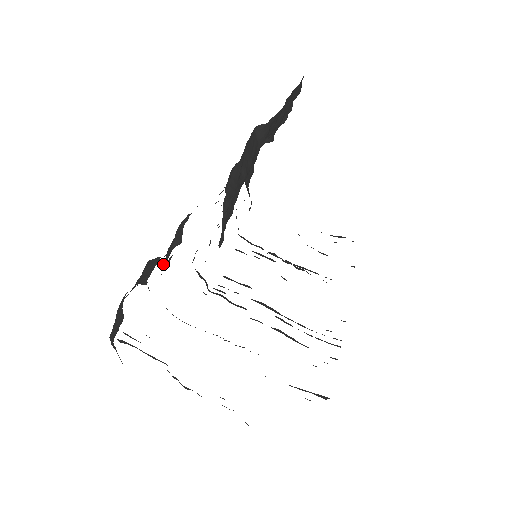
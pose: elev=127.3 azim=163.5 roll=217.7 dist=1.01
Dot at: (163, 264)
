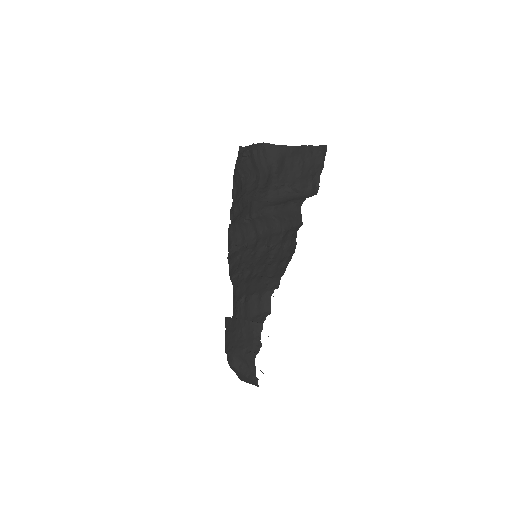
Dot at: (251, 315)
